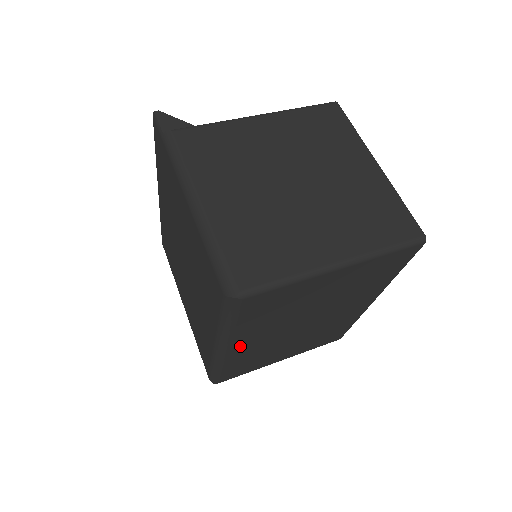
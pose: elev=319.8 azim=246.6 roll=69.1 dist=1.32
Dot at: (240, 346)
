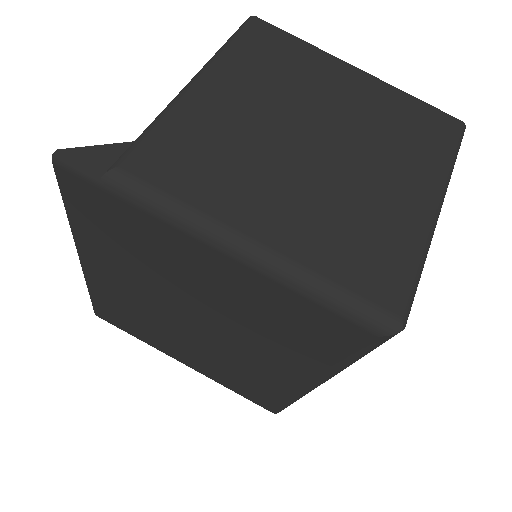
Dot at: occluded
